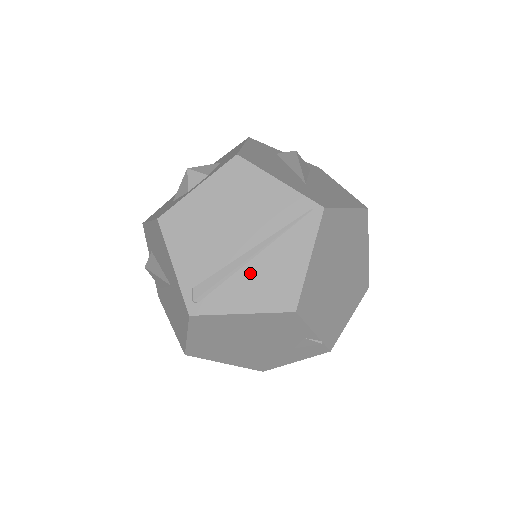
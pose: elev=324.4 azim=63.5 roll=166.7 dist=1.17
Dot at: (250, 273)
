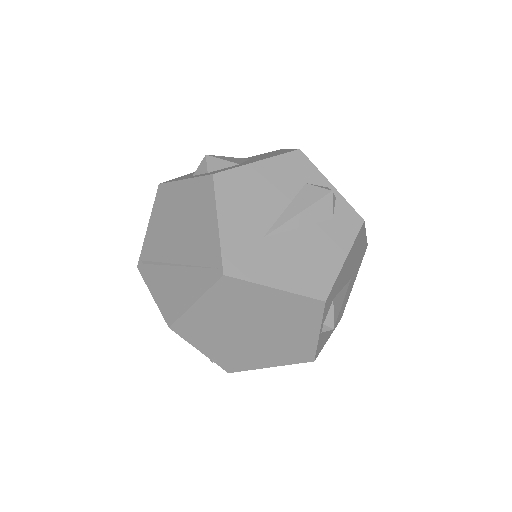
Dot at: (168, 274)
